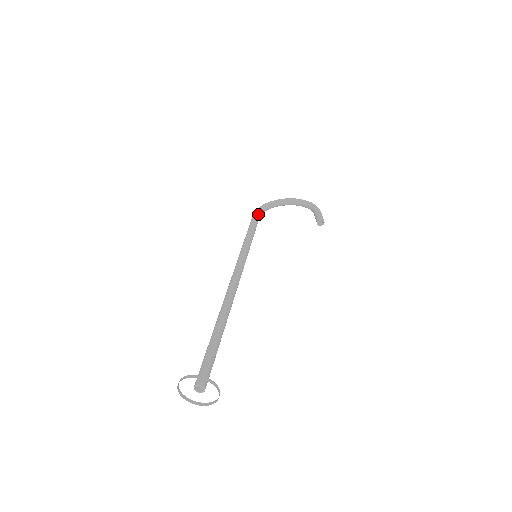
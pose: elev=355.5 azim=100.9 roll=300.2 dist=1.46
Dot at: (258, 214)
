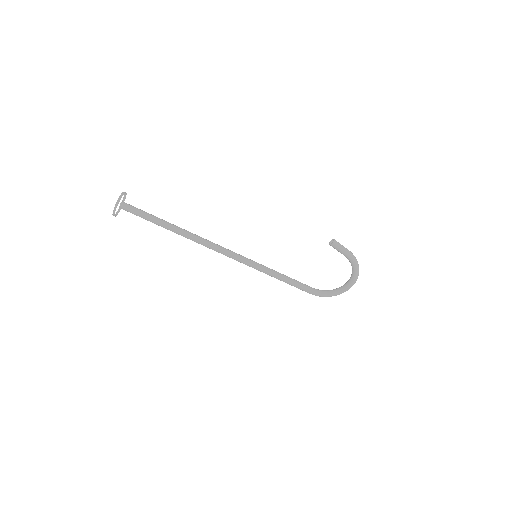
Dot at: (311, 287)
